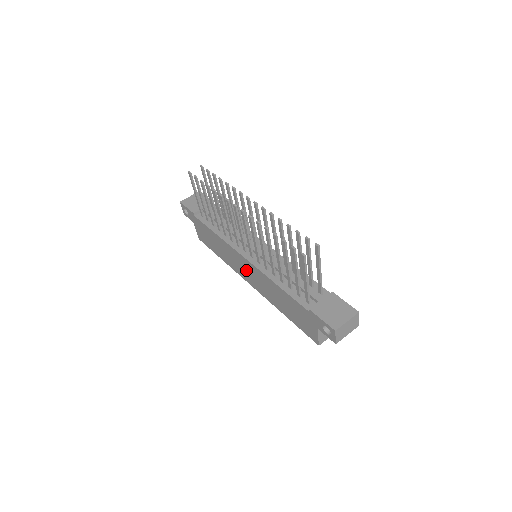
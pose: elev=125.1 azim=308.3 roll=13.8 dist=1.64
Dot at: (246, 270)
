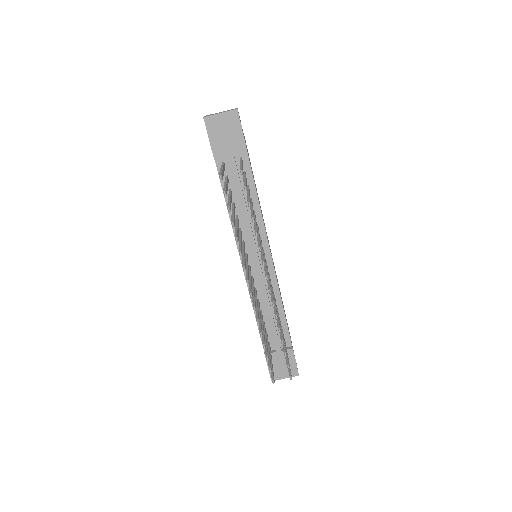
Dot at: occluded
